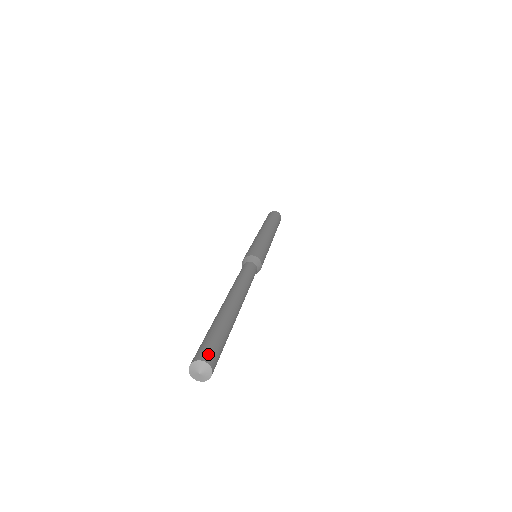
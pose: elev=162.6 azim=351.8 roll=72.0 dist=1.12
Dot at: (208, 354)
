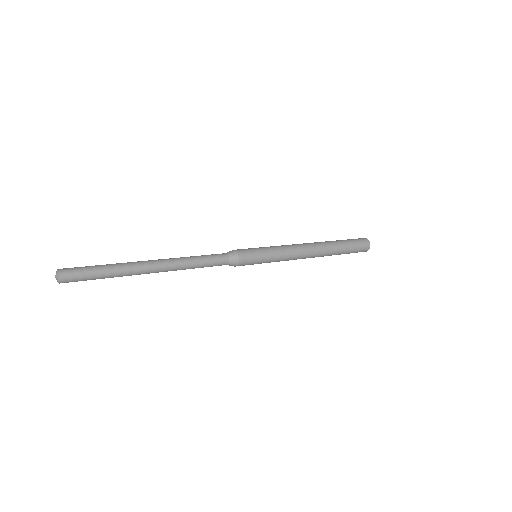
Dot at: (66, 268)
